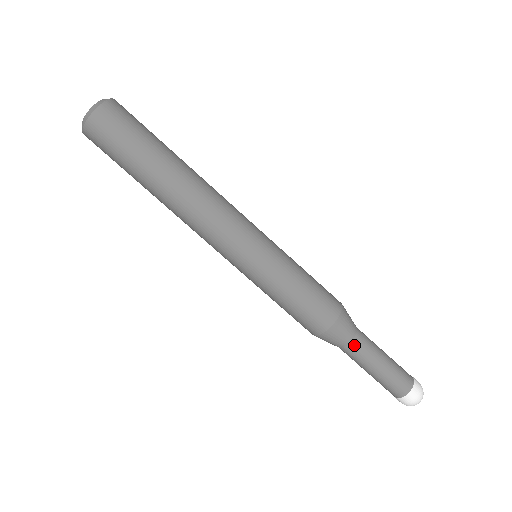
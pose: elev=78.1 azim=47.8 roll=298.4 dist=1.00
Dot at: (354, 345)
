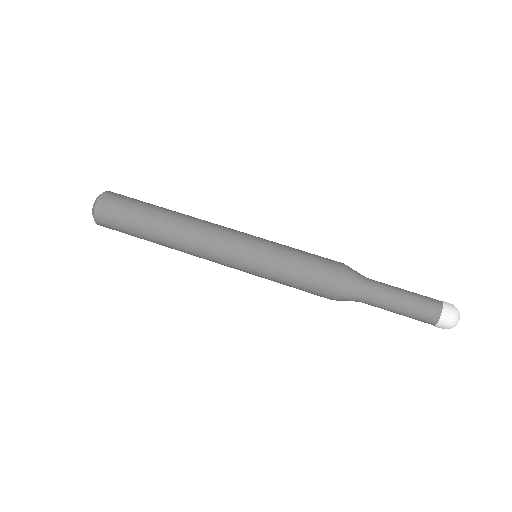
Dot at: (367, 298)
